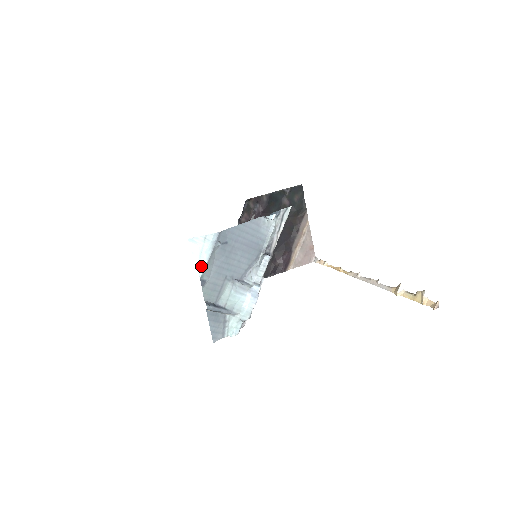
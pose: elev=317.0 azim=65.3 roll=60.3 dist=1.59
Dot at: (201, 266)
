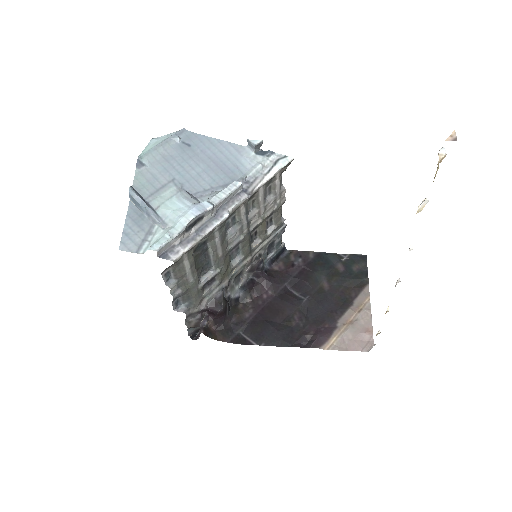
Dot at: (147, 150)
